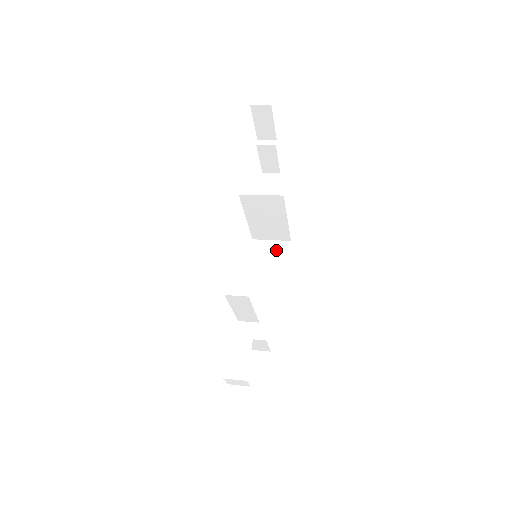
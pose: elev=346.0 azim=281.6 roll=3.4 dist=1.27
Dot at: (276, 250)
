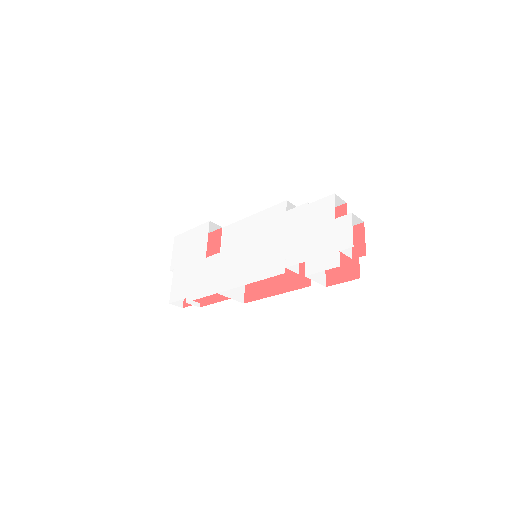
Dot at: occluded
